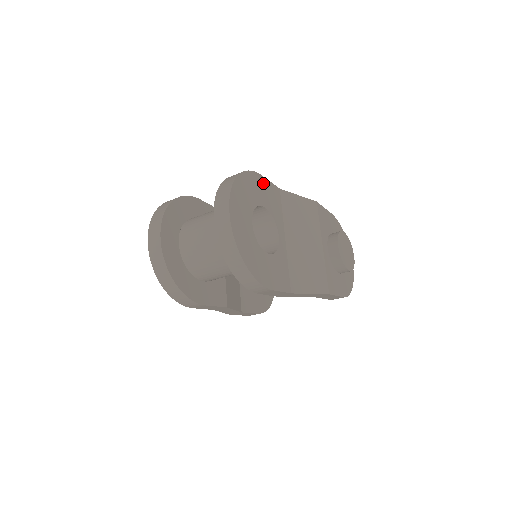
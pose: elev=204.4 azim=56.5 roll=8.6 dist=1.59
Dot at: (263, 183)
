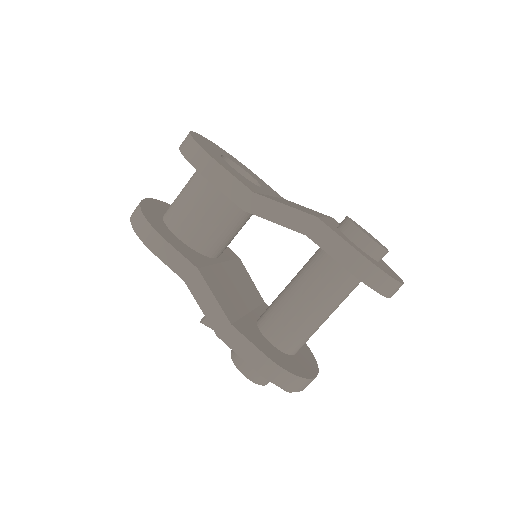
Dot at: (259, 178)
